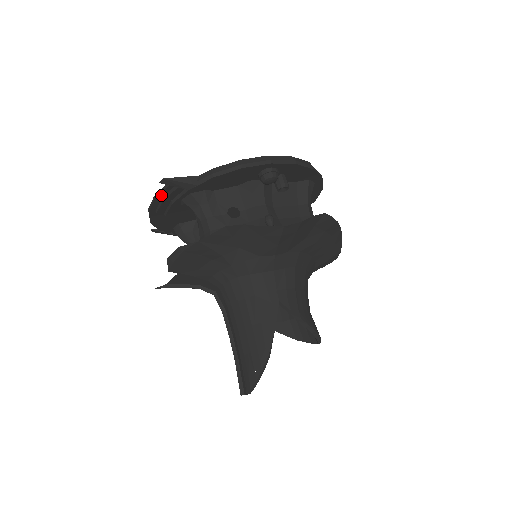
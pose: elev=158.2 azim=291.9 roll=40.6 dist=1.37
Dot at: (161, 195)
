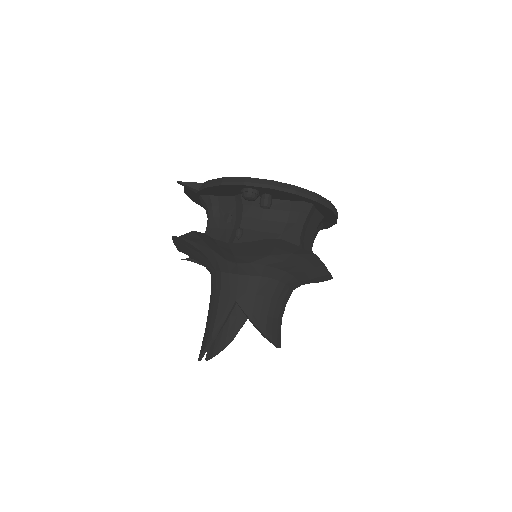
Dot at: (187, 191)
